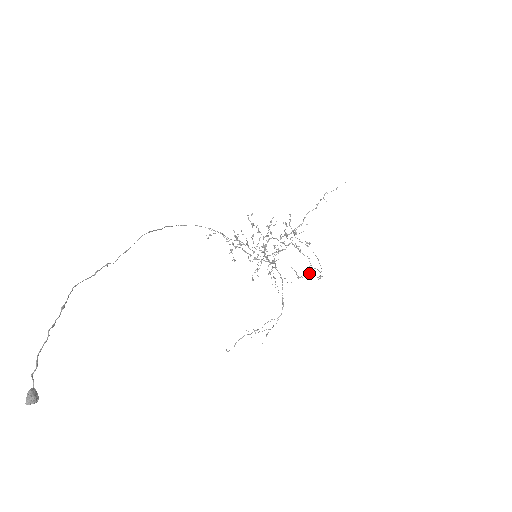
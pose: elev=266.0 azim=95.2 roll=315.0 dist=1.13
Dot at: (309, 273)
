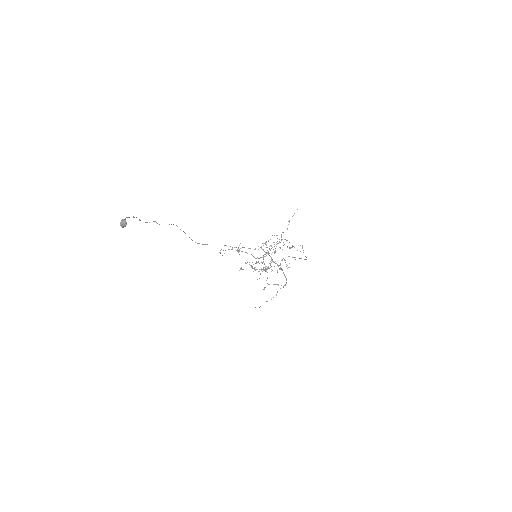
Dot at: occluded
